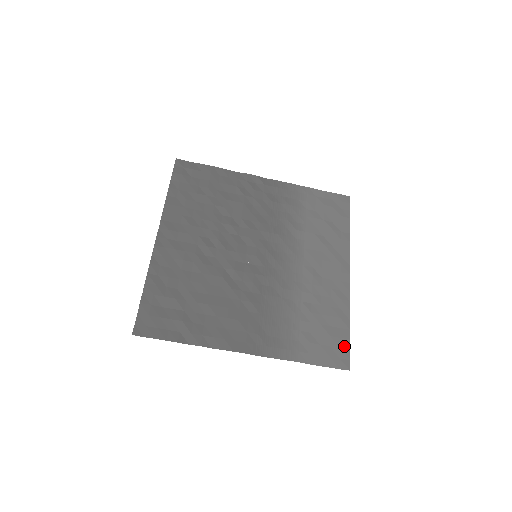
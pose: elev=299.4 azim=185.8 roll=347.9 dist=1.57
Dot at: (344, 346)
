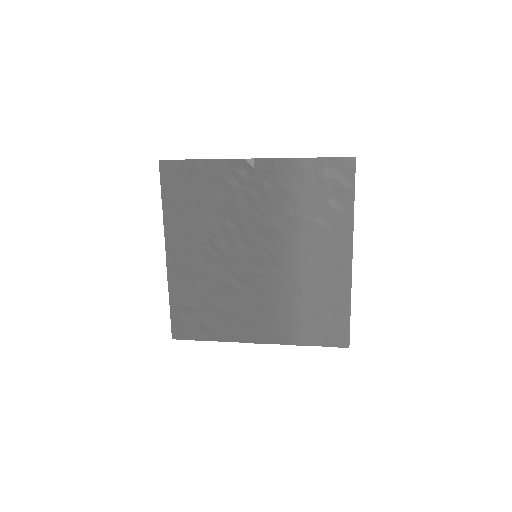
Dot at: (344, 328)
